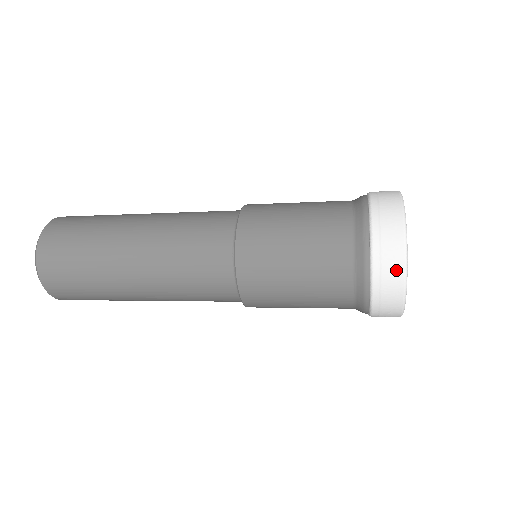
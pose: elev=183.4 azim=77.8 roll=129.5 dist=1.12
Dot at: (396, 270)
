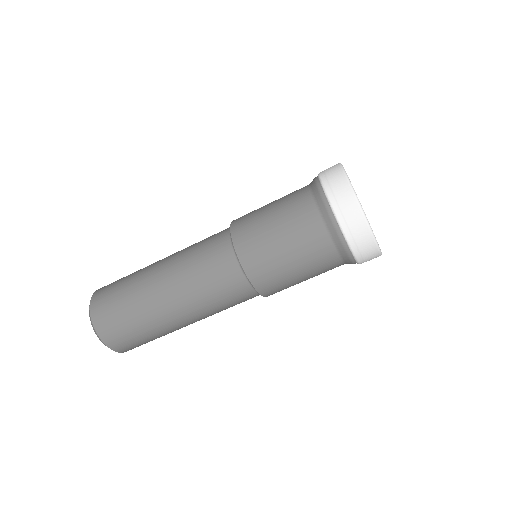
Dot at: (338, 176)
